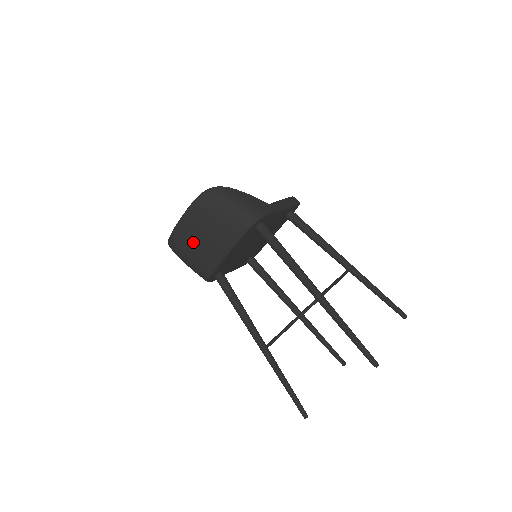
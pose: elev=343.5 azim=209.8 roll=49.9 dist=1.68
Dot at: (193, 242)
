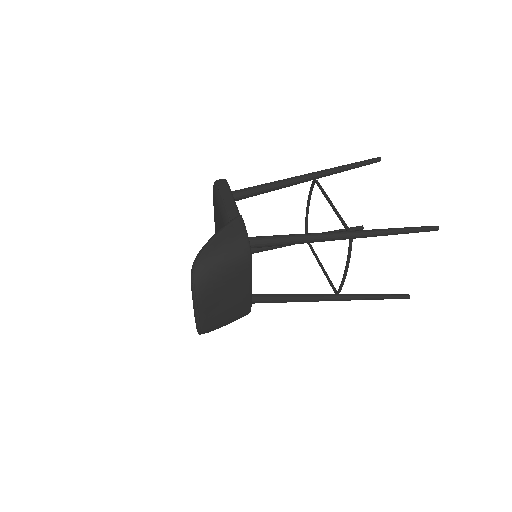
Dot at: (221, 314)
